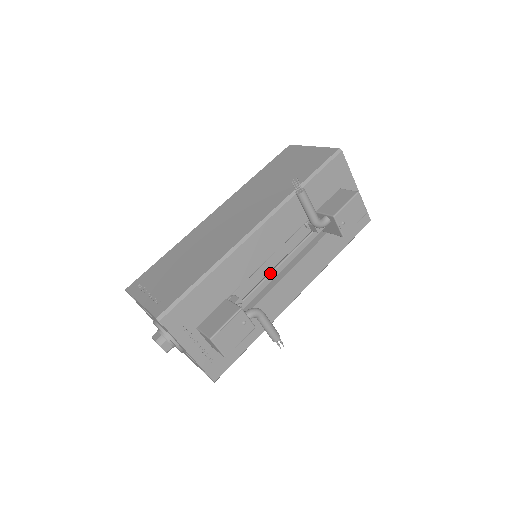
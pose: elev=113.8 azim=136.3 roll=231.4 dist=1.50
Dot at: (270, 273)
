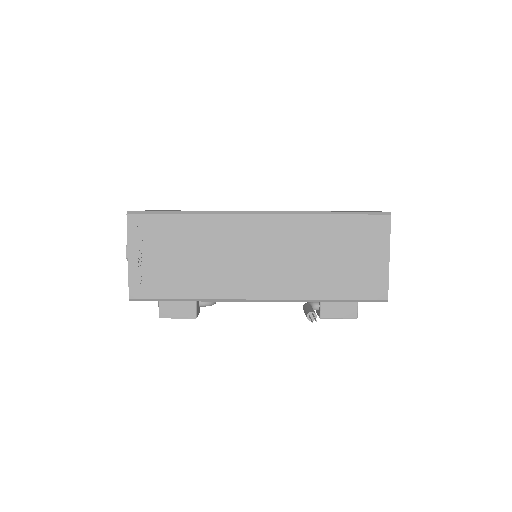
Dot at: occluded
